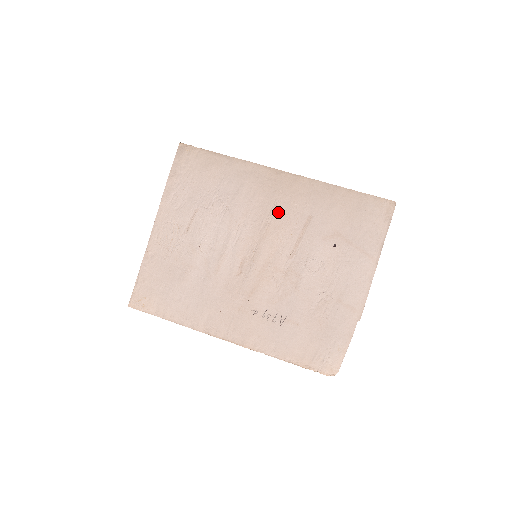
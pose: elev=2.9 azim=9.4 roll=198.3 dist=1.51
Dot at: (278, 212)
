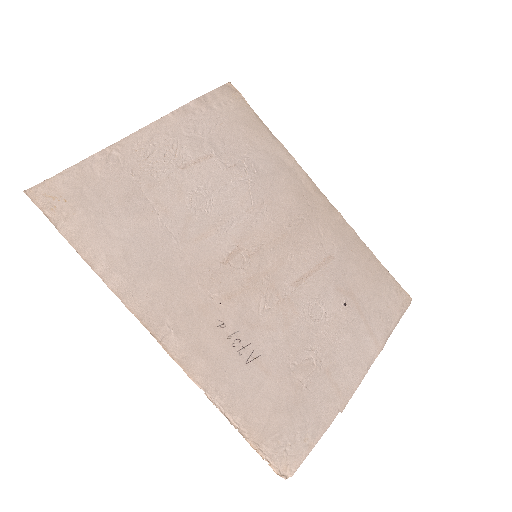
Dot at: (302, 227)
